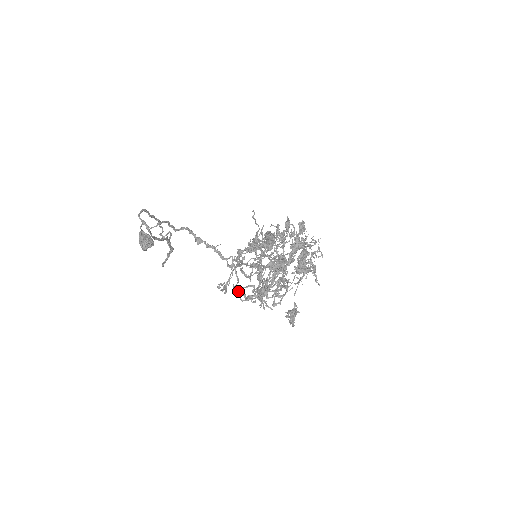
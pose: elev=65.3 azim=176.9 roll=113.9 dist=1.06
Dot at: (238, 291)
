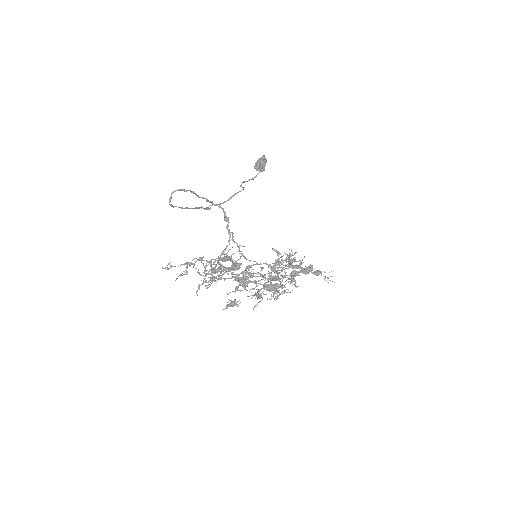
Dot at: (211, 265)
